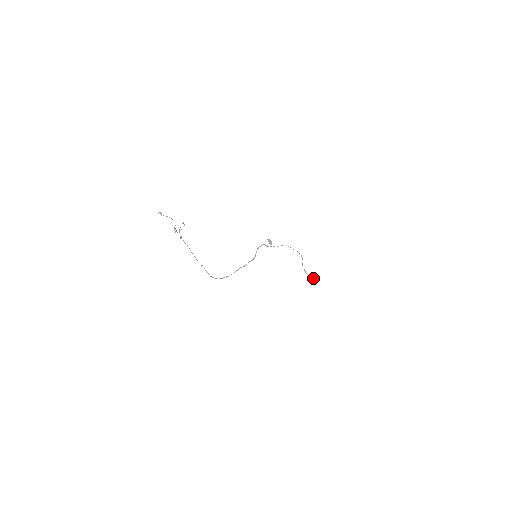
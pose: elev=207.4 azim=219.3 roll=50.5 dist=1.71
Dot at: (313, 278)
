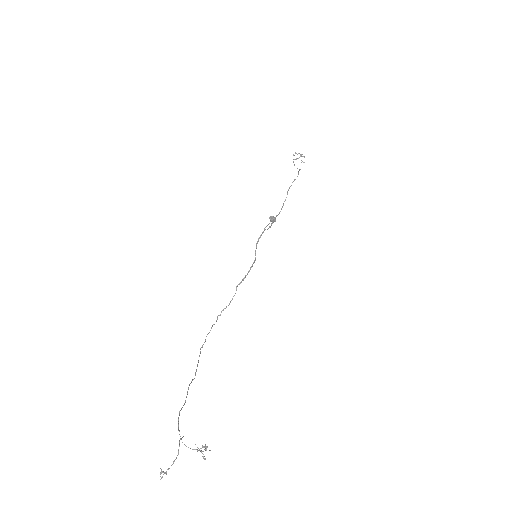
Dot at: occluded
